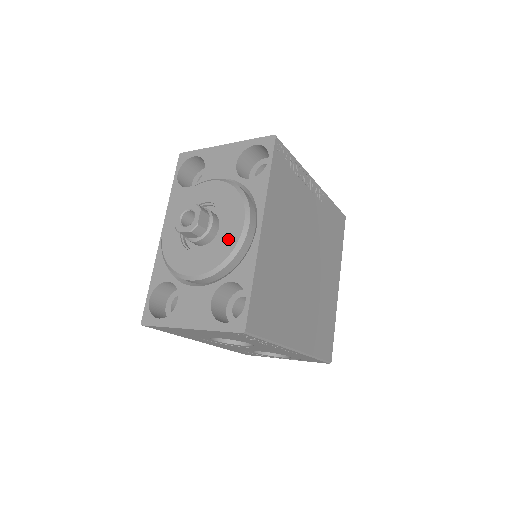
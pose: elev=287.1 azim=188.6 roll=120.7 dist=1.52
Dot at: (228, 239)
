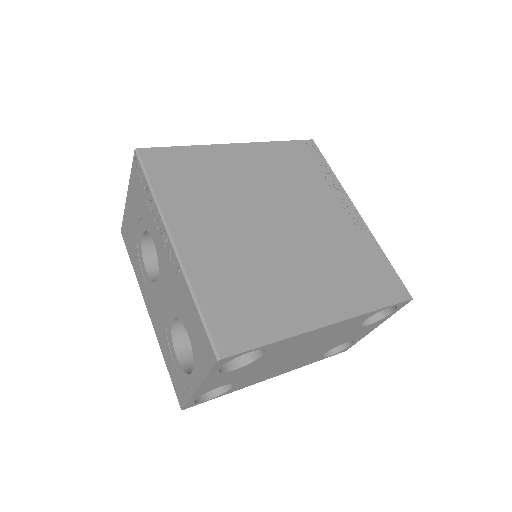
Dot at: occluded
